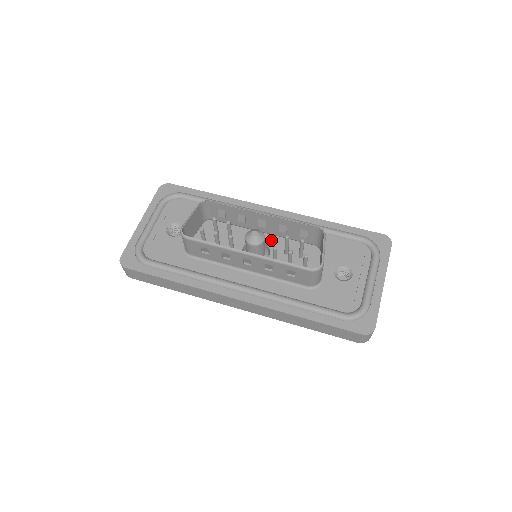
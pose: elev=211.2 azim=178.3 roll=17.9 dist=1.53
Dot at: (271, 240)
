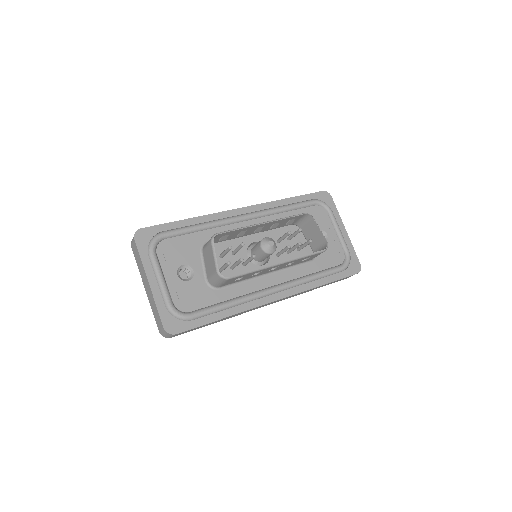
Dot at: (261, 237)
